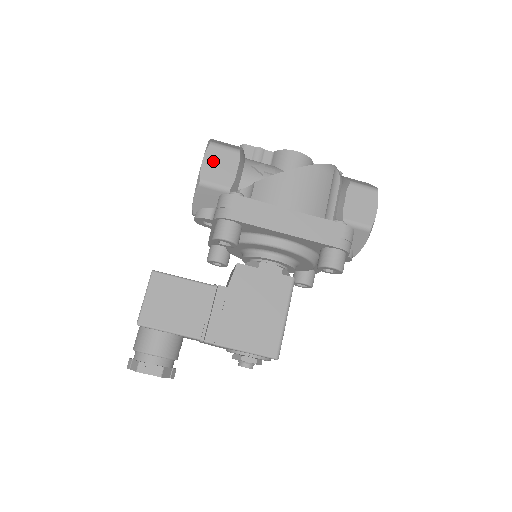
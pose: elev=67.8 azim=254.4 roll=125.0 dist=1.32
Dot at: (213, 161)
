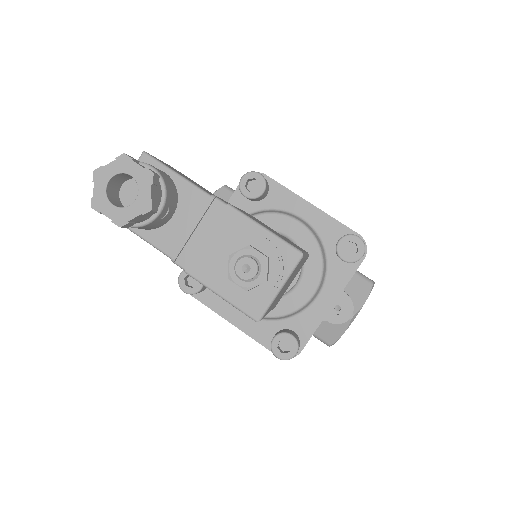
Dot at: occluded
